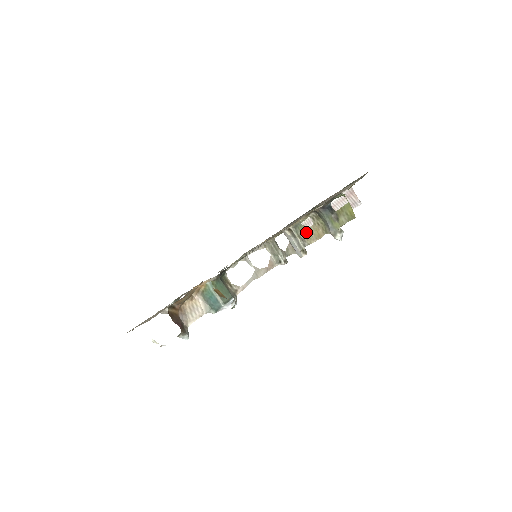
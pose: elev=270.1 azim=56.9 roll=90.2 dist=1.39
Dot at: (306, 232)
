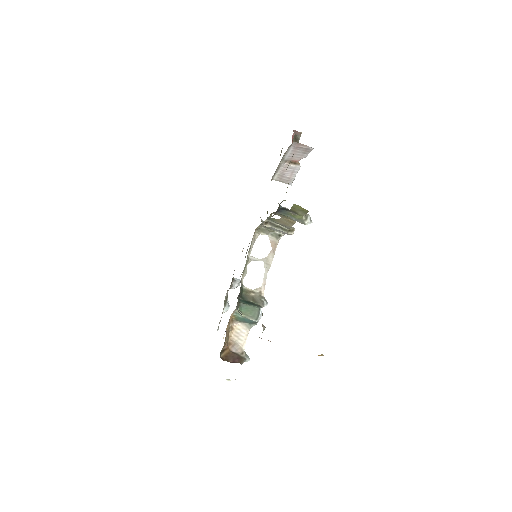
Dot at: (280, 221)
